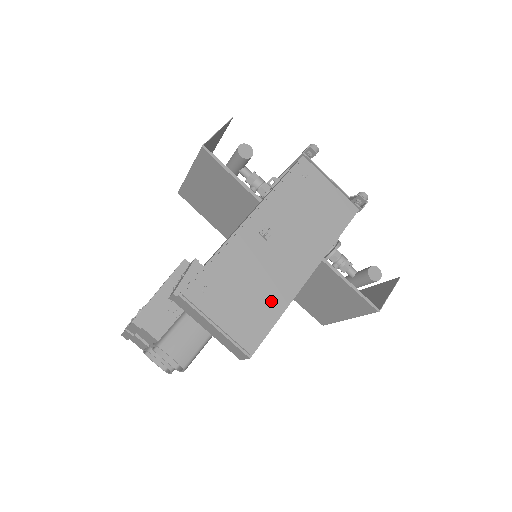
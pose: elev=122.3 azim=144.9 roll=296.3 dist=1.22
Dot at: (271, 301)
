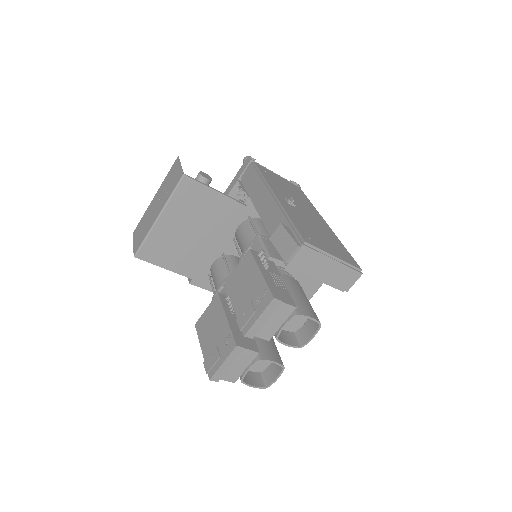
Dot at: (333, 239)
